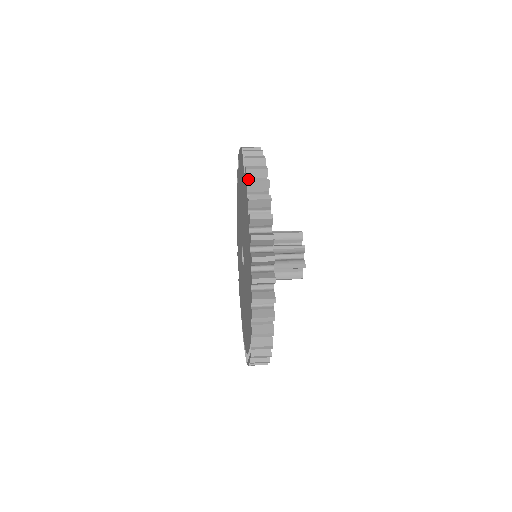
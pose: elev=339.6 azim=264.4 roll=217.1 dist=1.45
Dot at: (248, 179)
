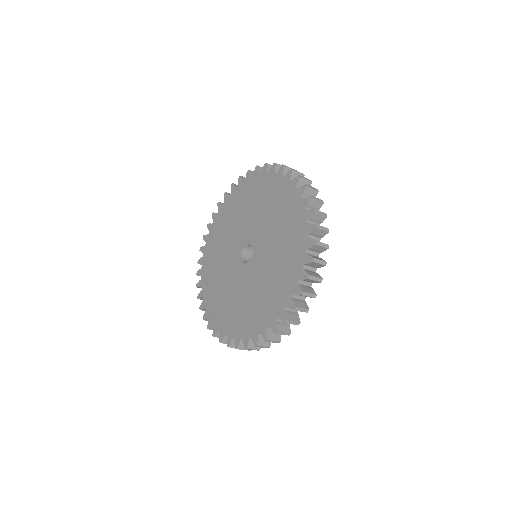
Dot at: (306, 184)
